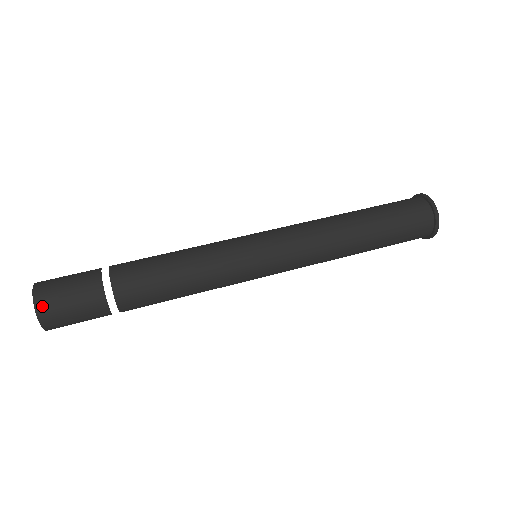
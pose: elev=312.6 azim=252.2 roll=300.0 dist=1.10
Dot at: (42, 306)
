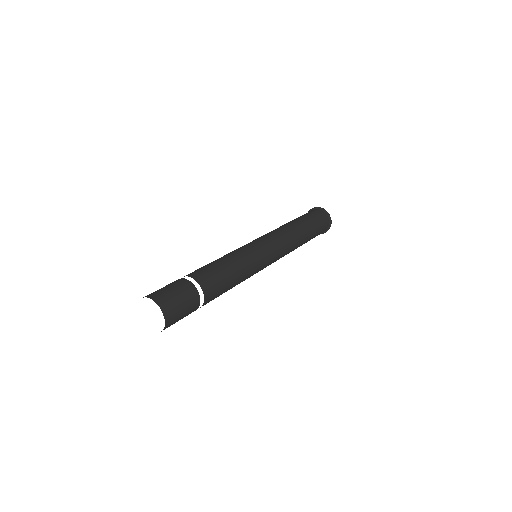
Dot at: (169, 321)
